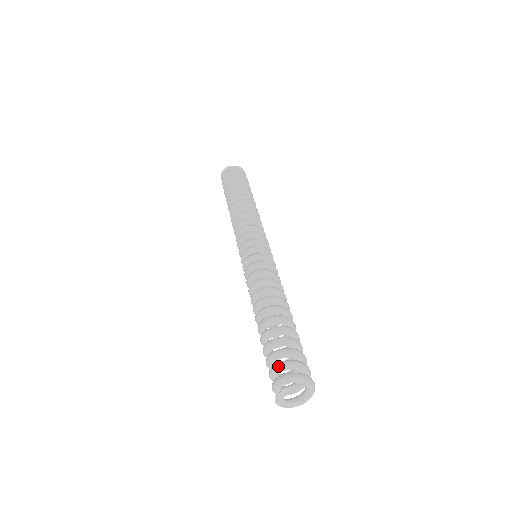
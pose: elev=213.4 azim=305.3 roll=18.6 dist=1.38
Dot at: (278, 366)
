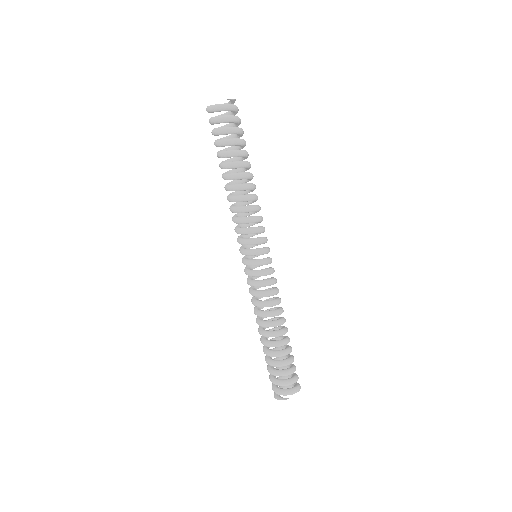
Dot at: (276, 384)
